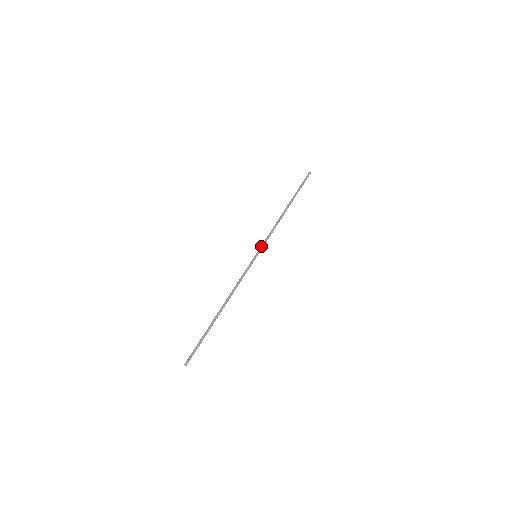
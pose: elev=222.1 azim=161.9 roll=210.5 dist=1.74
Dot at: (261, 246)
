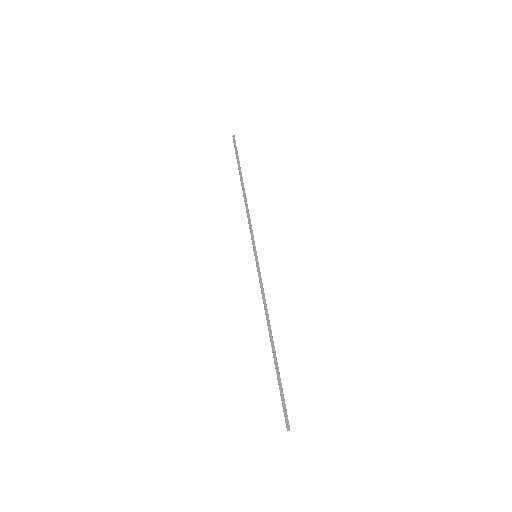
Dot at: (253, 242)
